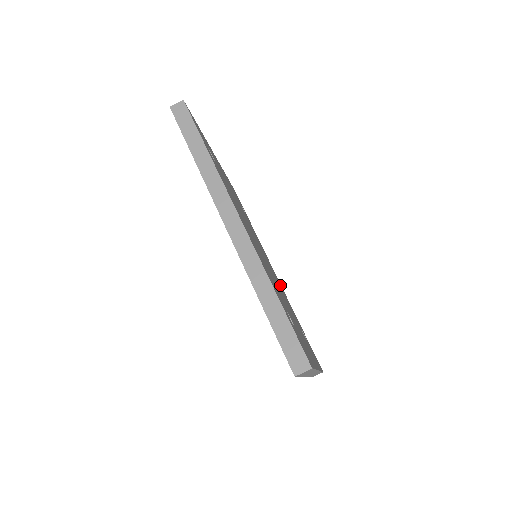
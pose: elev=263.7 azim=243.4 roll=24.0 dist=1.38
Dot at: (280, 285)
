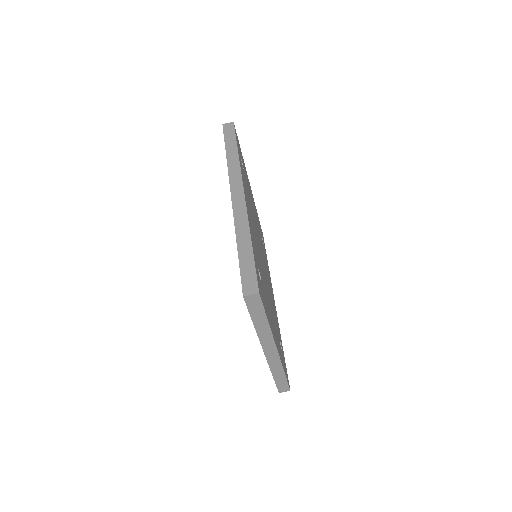
Dot at: (274, 304)
